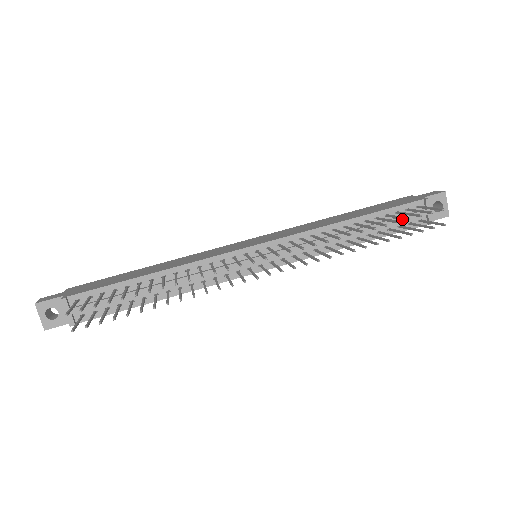
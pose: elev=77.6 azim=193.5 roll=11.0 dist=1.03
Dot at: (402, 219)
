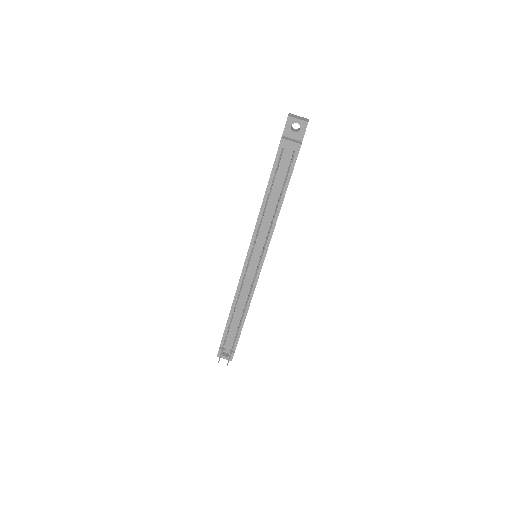
Dot at: (284, 166)
